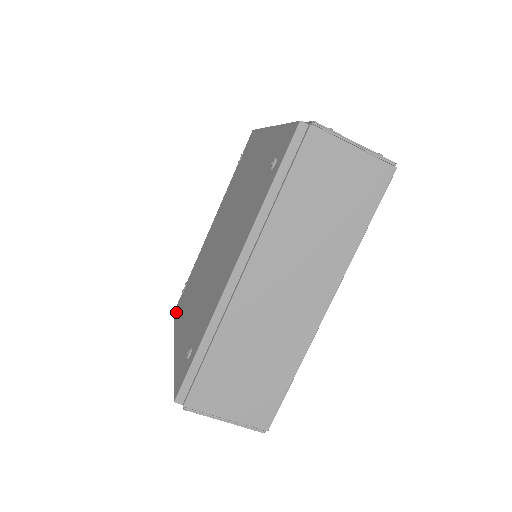
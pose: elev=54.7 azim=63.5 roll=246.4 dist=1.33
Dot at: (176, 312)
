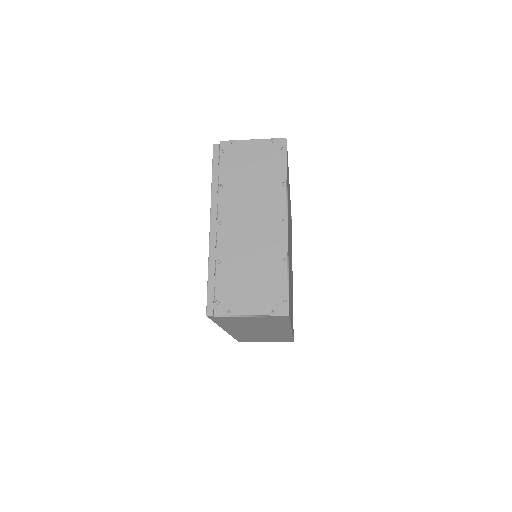
Dot at: occluded
